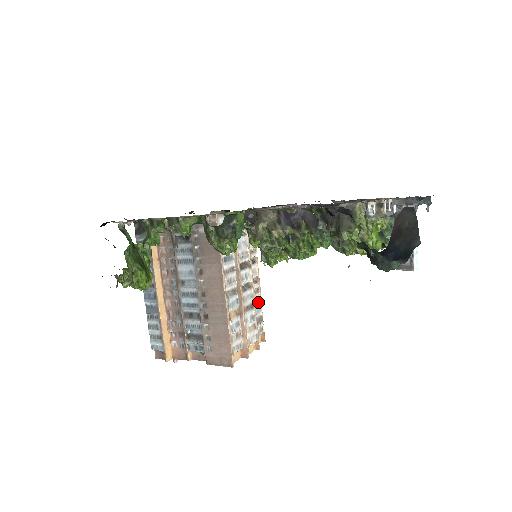
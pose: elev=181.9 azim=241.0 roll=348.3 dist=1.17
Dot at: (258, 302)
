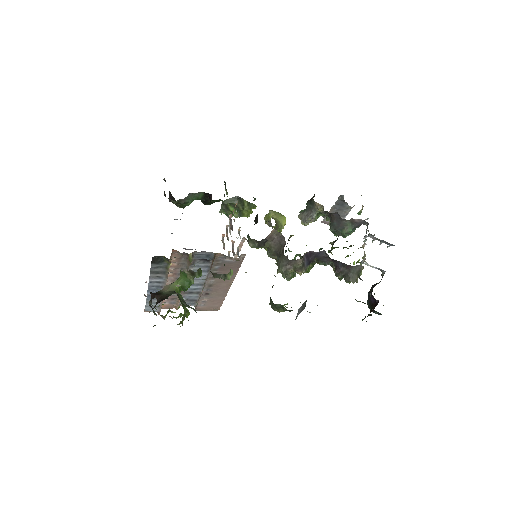
Dot at: occluded
